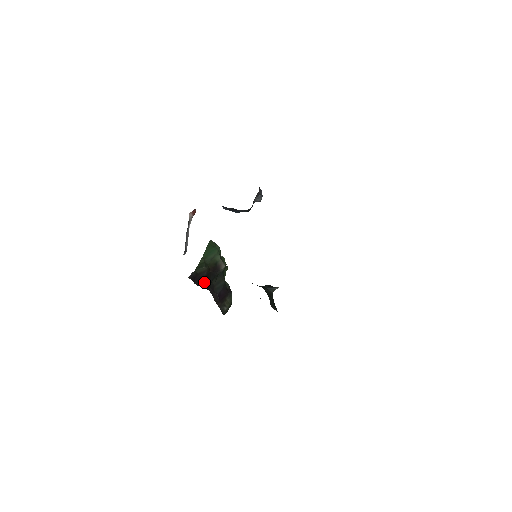
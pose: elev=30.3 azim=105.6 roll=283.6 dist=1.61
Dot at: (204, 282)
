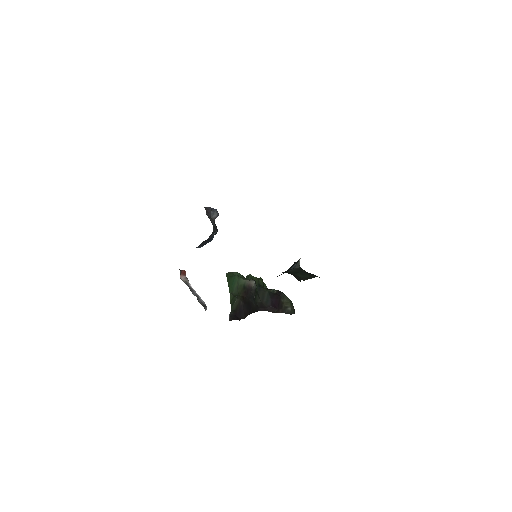
Dot at: (248, 310)
